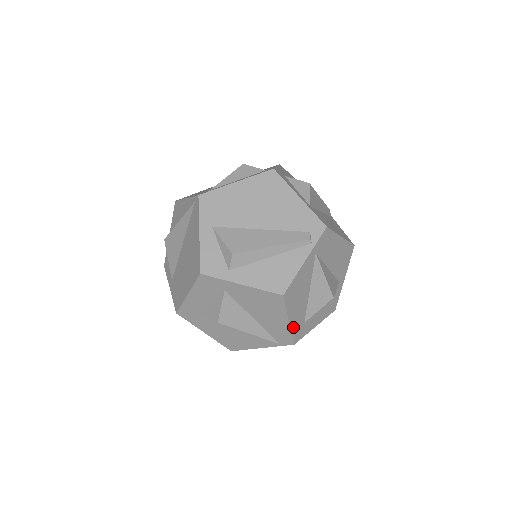
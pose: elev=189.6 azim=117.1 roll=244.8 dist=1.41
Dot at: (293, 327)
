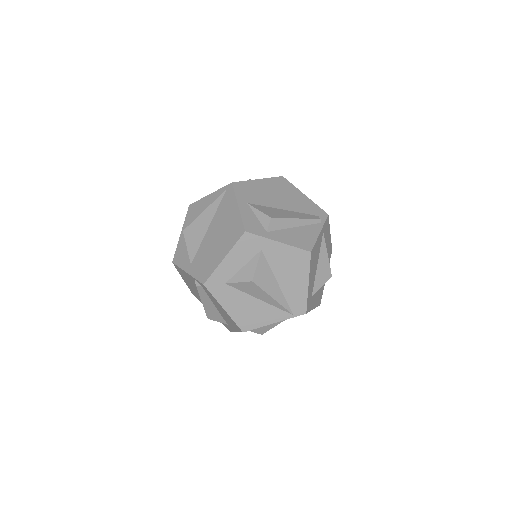
Dot at: (308, 293)
